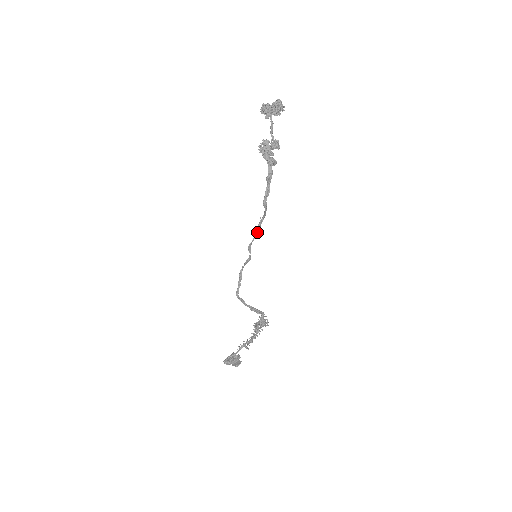
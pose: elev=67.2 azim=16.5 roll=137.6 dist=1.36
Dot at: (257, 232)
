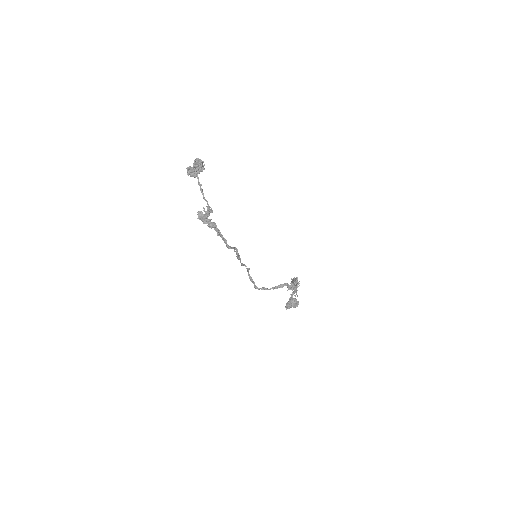
Dot at: occluded
